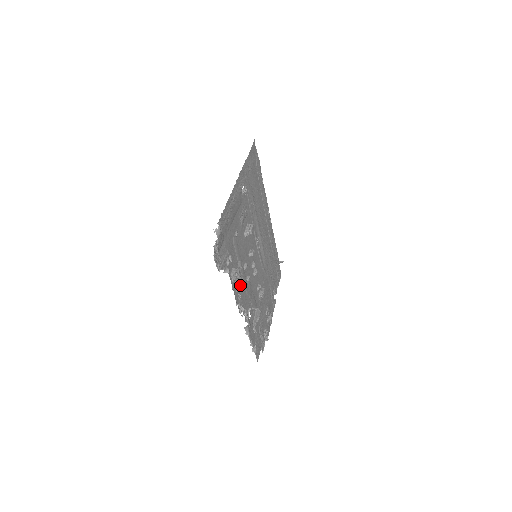
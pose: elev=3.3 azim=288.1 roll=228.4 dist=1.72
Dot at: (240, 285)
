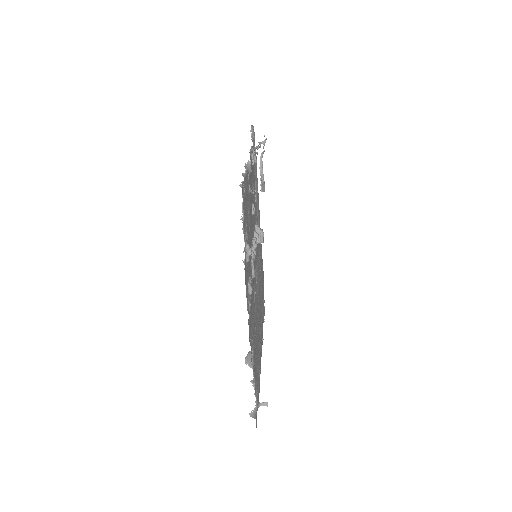
Dot at: (251, 178)
